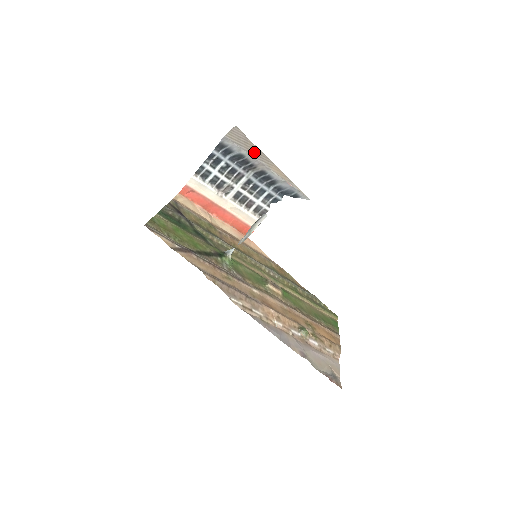
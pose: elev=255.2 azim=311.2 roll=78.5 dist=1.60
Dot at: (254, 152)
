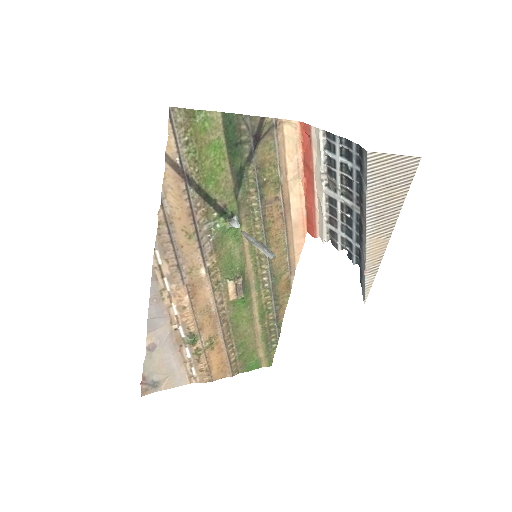
Dot at: (383, 204)
